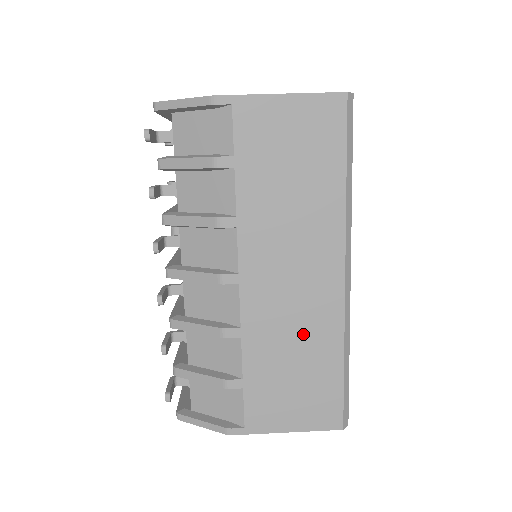
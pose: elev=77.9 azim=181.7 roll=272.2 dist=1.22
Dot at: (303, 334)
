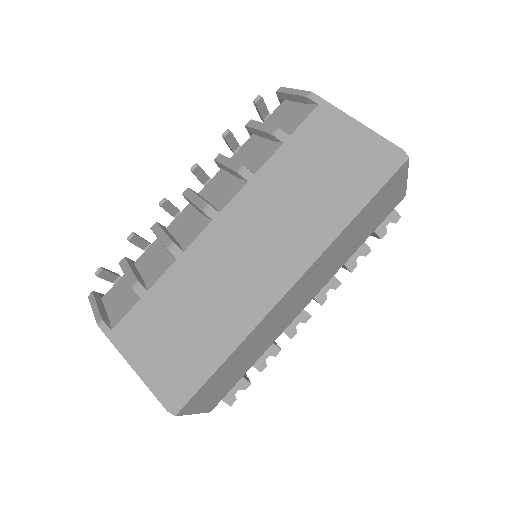
Dot at: (216, 297)
